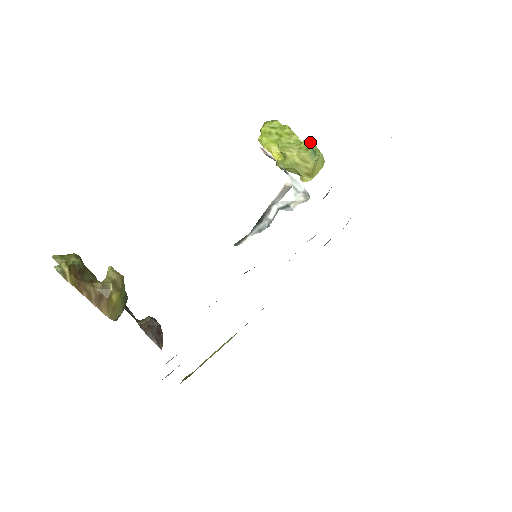
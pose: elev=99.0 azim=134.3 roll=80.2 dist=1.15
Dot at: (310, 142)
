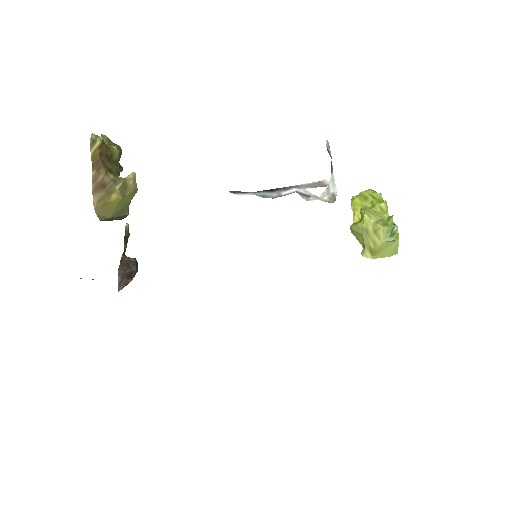
Dot at: (395, 224)
